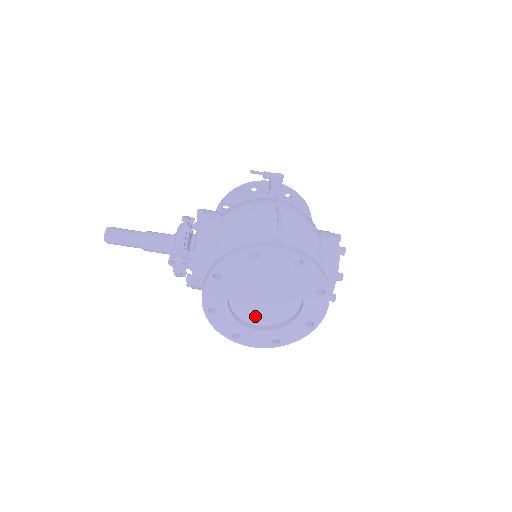
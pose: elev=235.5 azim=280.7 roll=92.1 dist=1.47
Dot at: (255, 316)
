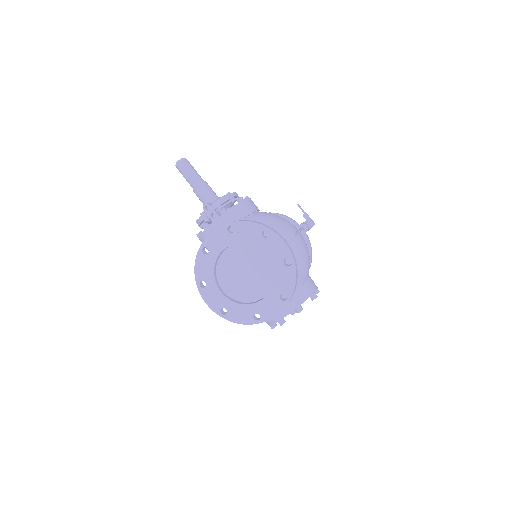
Dot at: (227, 281)
